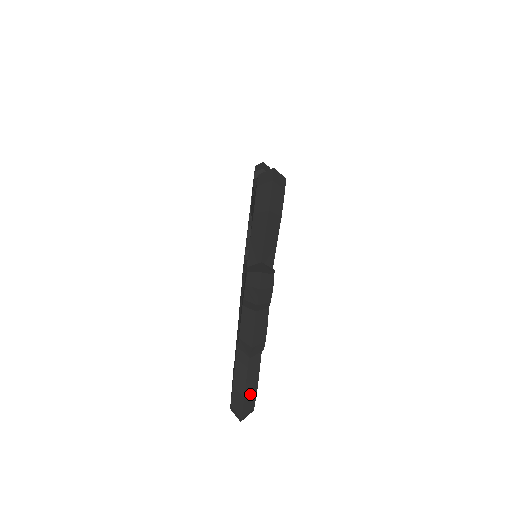
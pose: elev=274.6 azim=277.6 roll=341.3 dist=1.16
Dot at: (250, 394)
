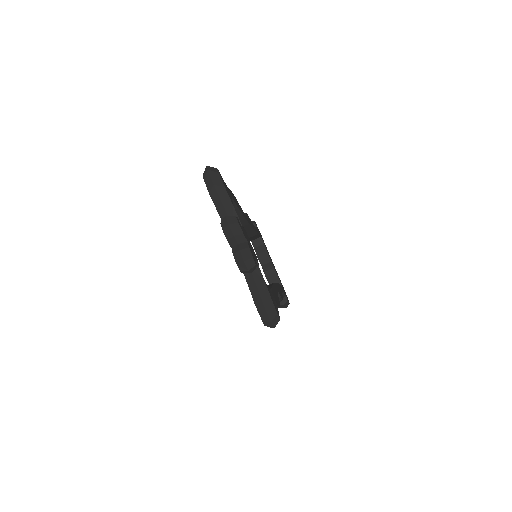
Dot at: (267, 303)
